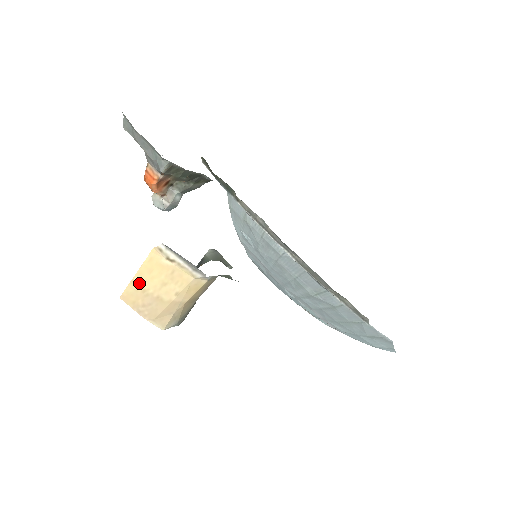
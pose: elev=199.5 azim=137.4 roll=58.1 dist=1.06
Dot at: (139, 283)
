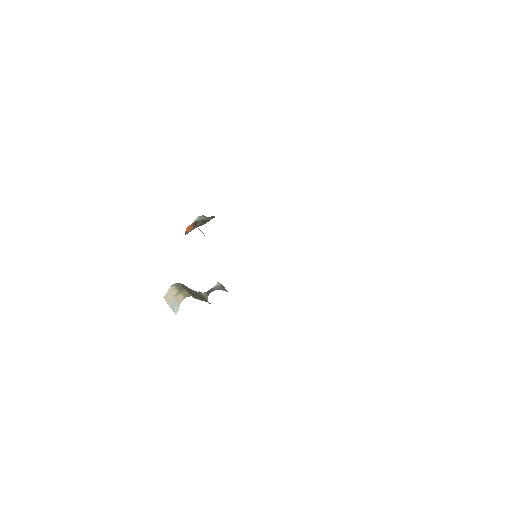
Dot at: occluded
